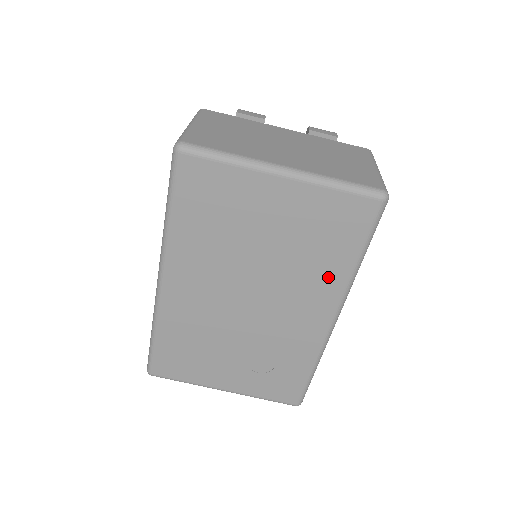
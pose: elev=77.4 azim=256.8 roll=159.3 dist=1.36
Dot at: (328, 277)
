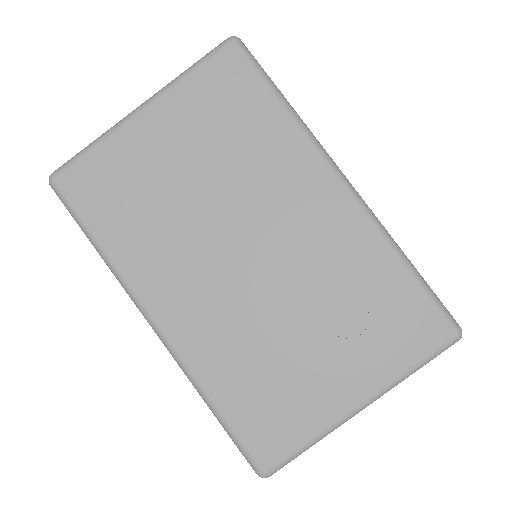
Dot at: (280, 148)
